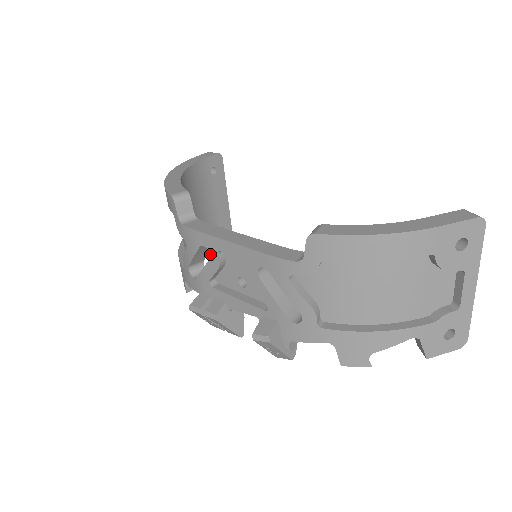
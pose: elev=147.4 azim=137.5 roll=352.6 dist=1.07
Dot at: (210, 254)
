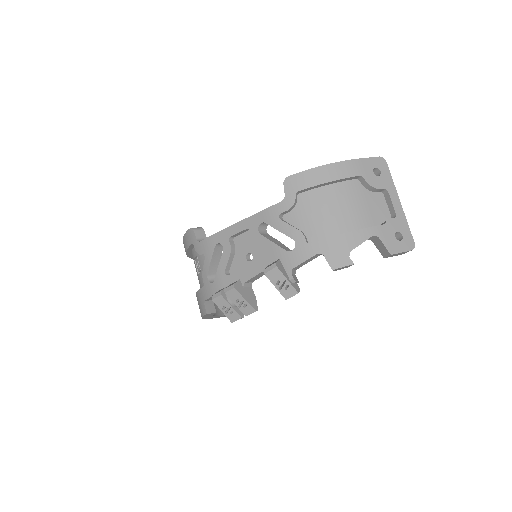
Dot at: (223, 246)
